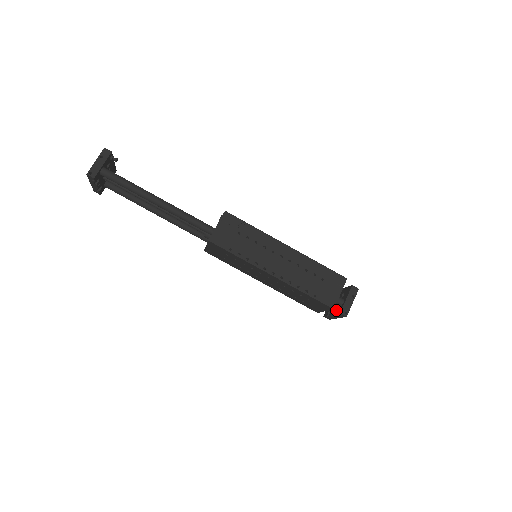
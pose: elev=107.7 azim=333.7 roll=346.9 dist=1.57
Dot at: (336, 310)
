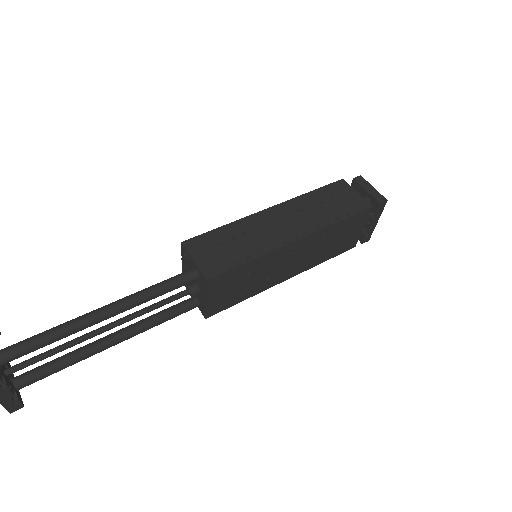
Dot at: (369, 214)
